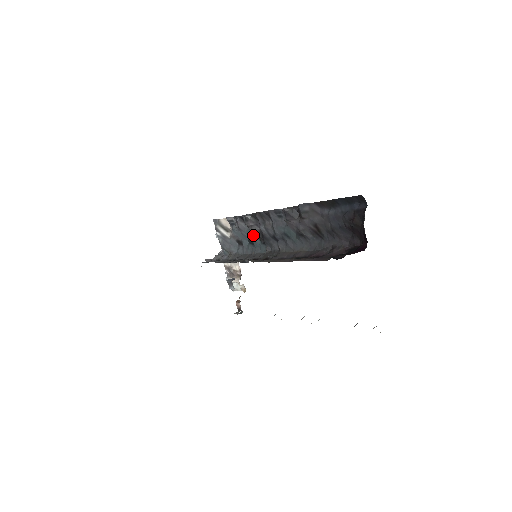
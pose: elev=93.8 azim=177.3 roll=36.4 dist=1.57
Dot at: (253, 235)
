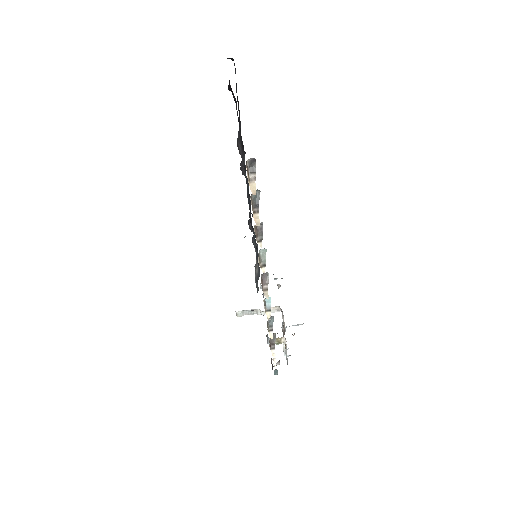
Dot at: (254, 235)
